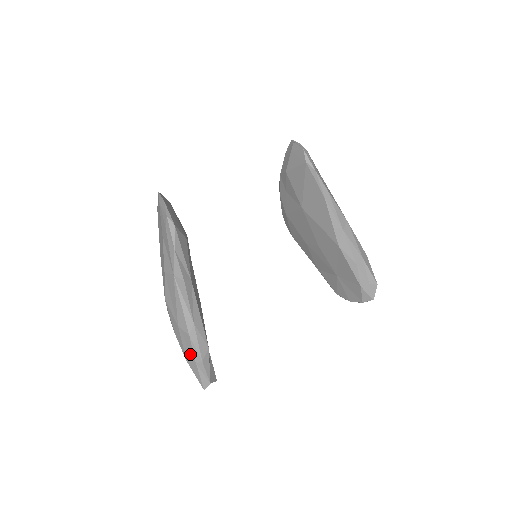
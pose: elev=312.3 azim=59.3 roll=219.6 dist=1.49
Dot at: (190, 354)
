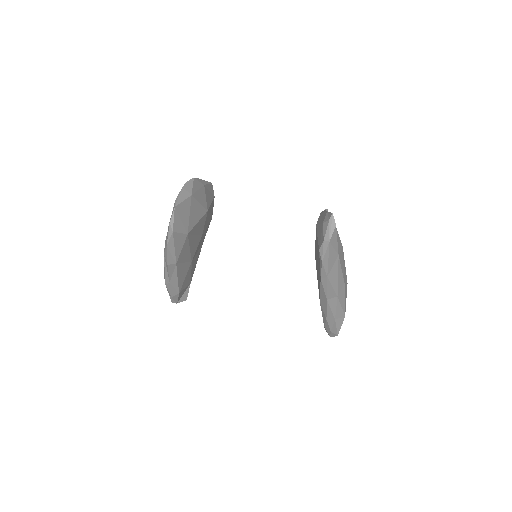
Dot at: occluded
